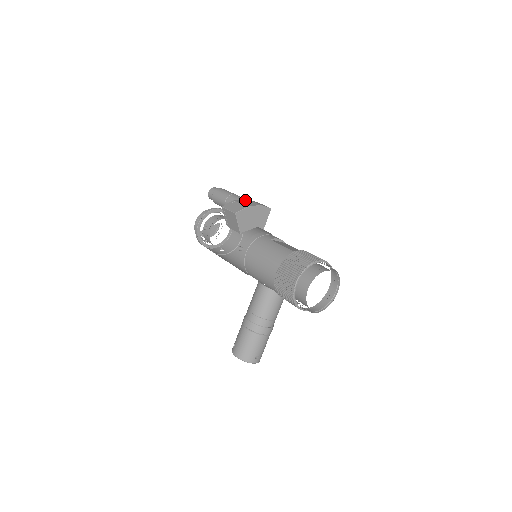
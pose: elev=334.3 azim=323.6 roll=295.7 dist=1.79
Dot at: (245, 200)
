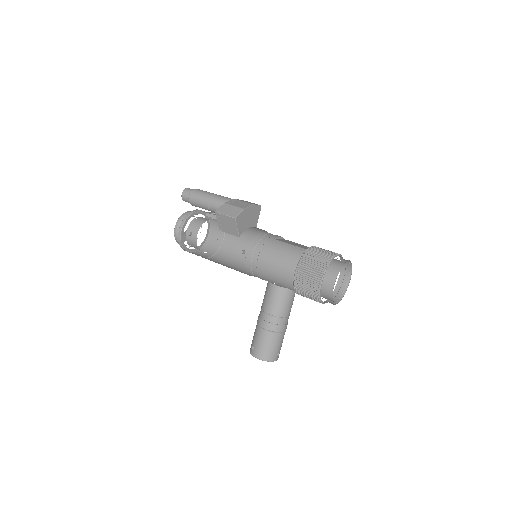
Dot at: (235, 201)
